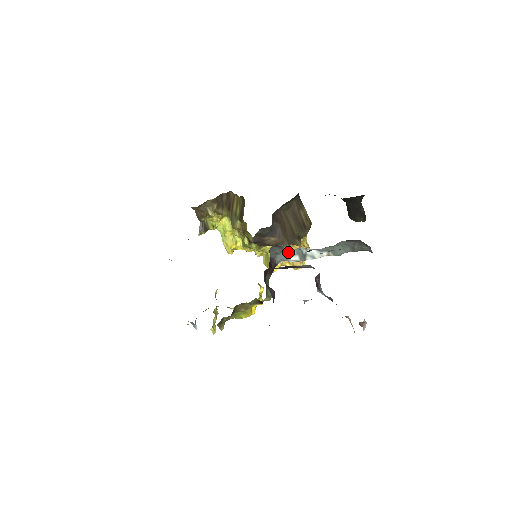
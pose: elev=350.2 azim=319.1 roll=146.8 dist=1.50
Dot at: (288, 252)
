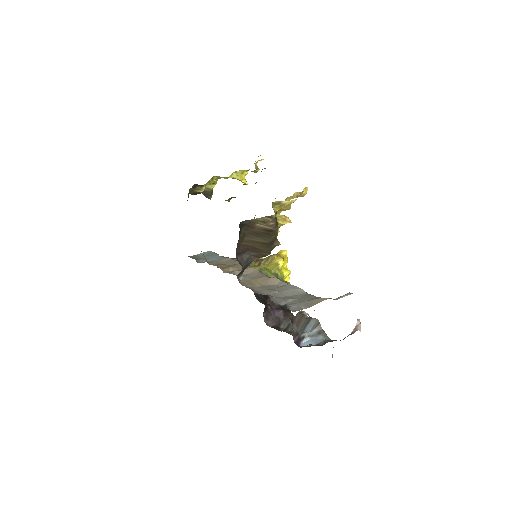
Dot at: (269, 285)
